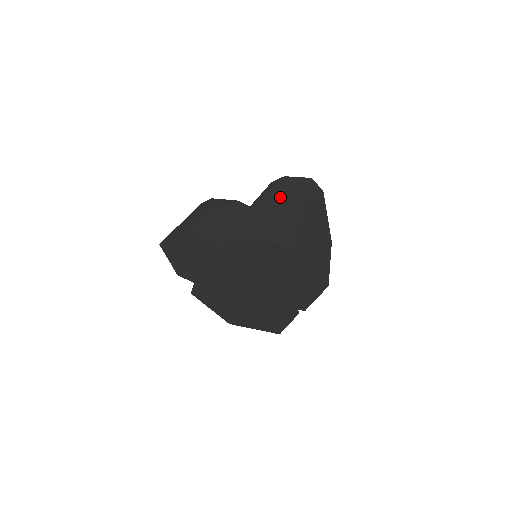
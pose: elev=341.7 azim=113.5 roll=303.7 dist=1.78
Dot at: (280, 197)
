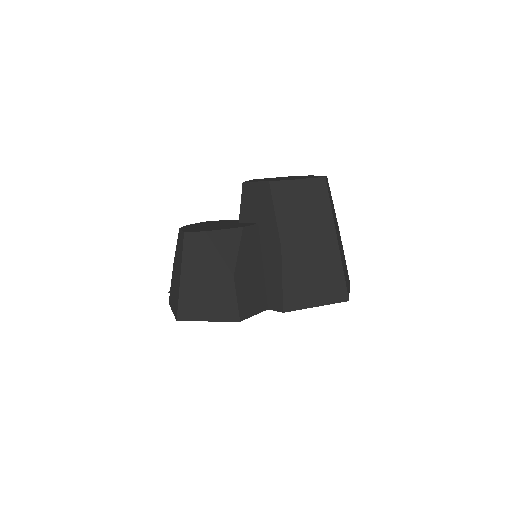
Dot at: (307, 225)
